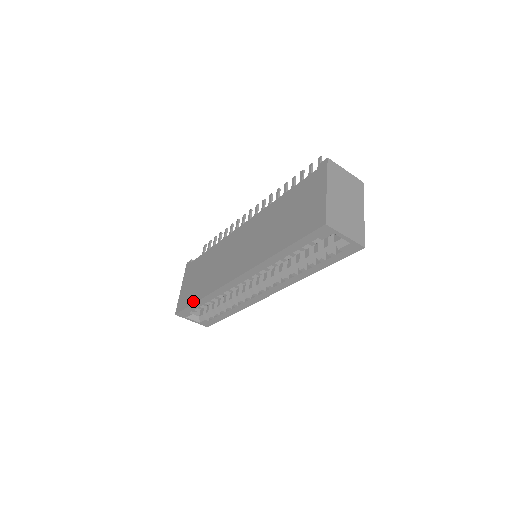
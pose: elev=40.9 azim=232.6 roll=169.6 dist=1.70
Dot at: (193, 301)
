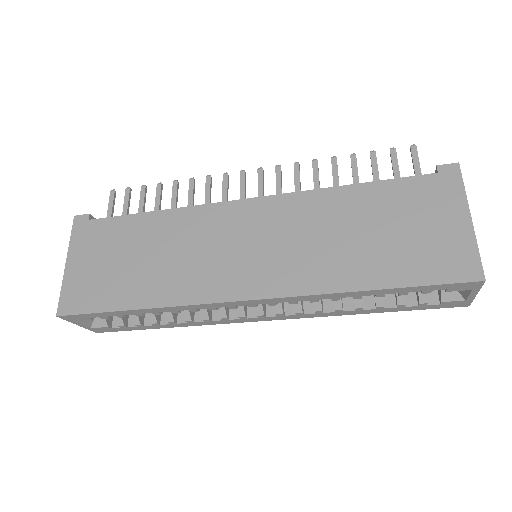
Dot at: (117, 306)
